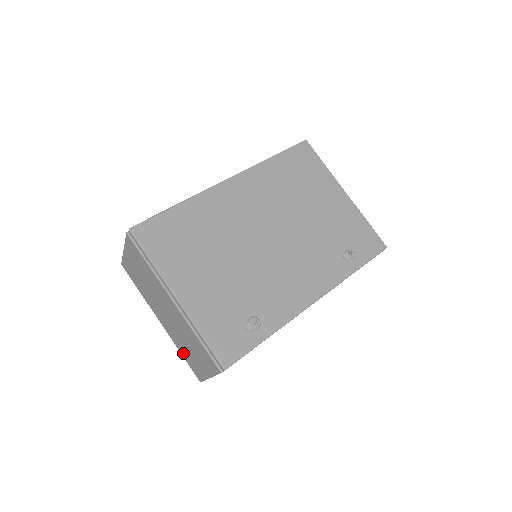
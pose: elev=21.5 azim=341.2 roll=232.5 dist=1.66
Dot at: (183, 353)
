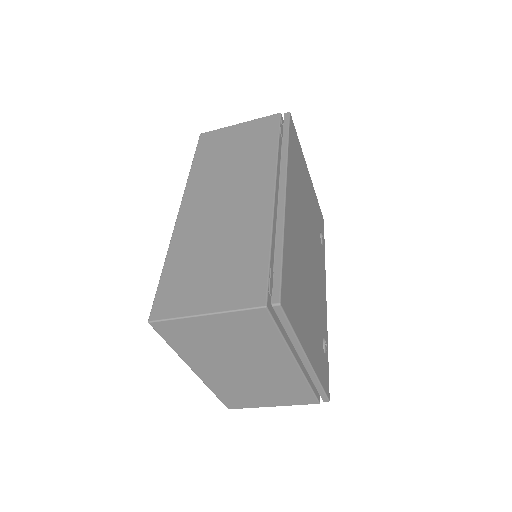
Dot at: (224, 393)
